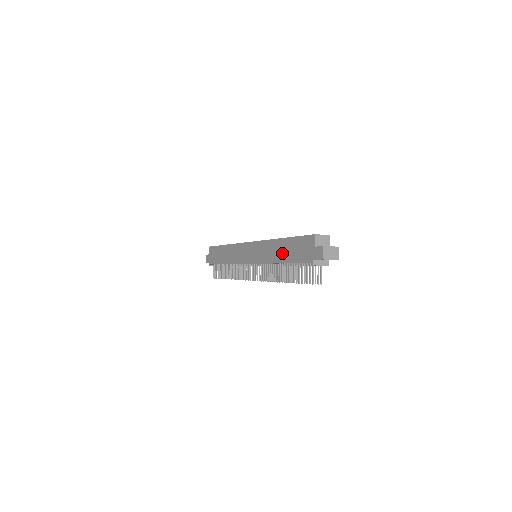
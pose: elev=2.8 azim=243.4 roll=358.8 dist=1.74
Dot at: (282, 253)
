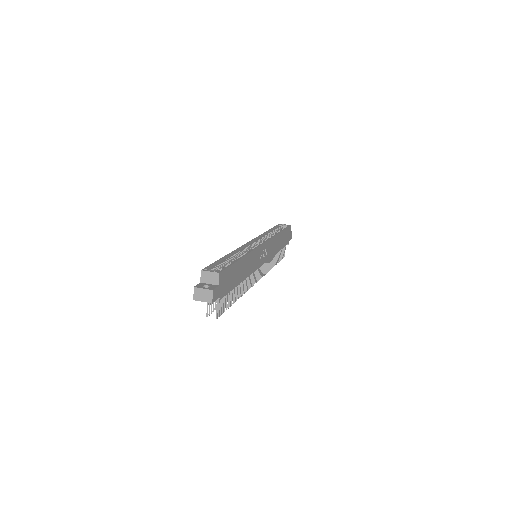
Dot at: occluded
